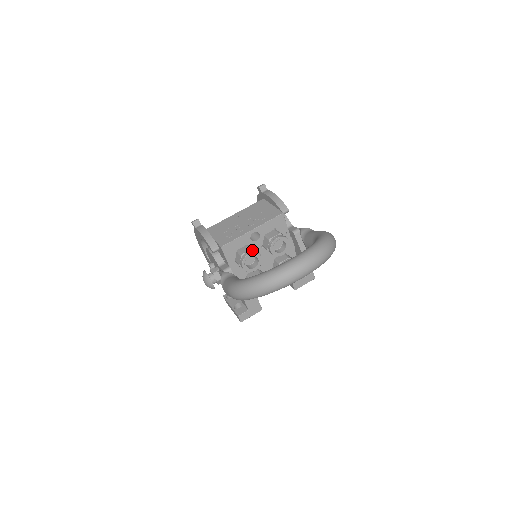
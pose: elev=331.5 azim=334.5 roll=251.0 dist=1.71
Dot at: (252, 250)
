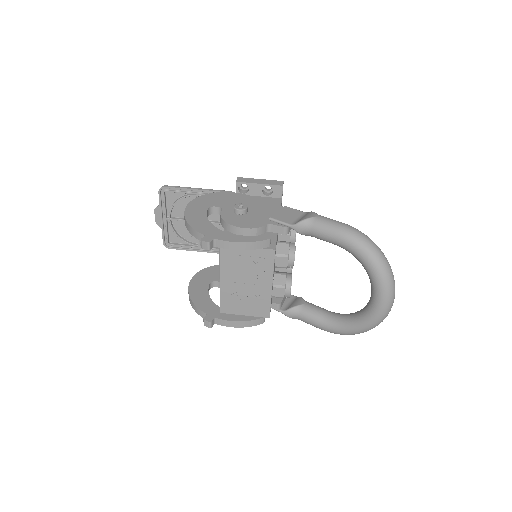
Dot at: (285, 287)
